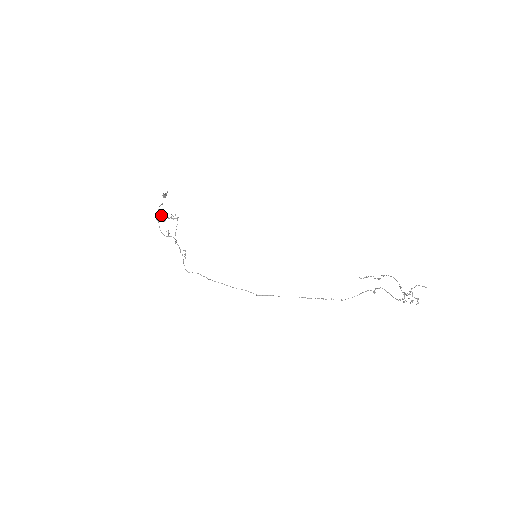
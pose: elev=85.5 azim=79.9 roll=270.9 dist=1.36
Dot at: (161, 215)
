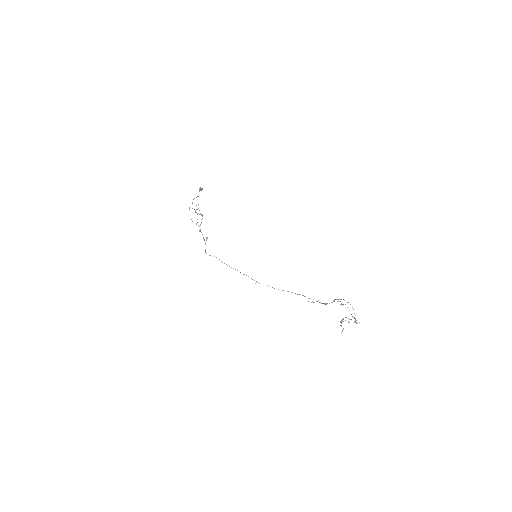
Dot at: occluded
